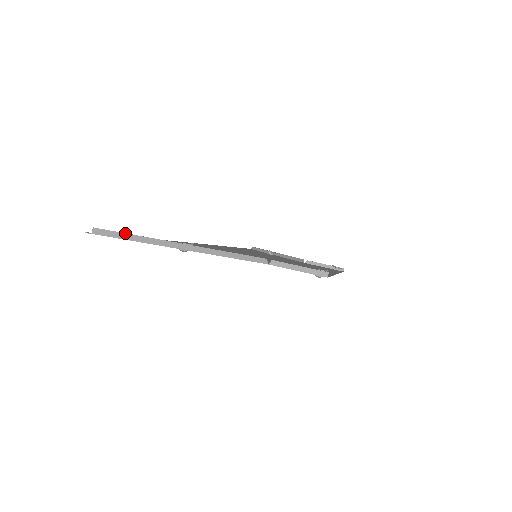
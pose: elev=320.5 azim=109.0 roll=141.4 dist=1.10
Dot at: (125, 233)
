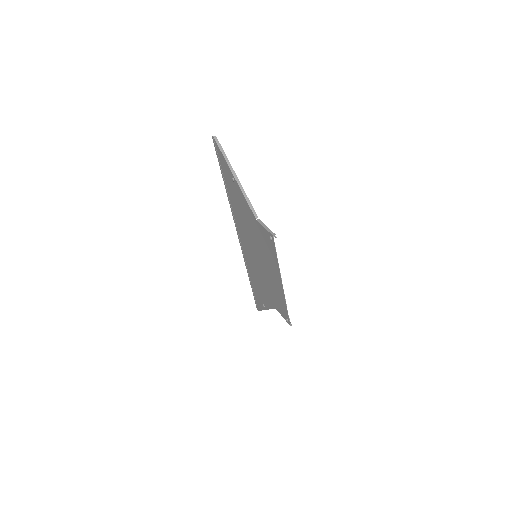
Dot at: (222, 148)
